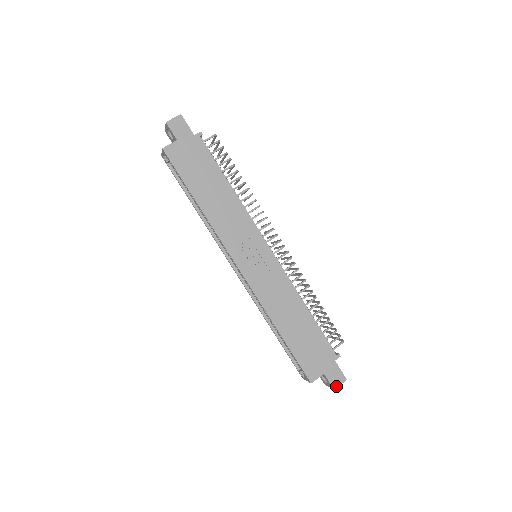
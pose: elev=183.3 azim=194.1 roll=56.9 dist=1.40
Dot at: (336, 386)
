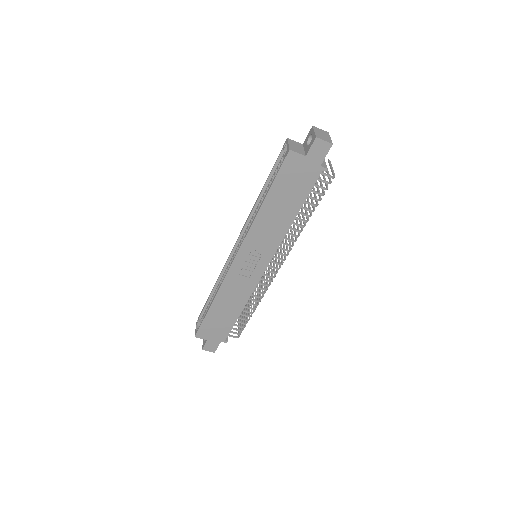
Dot at: (205, 349)
